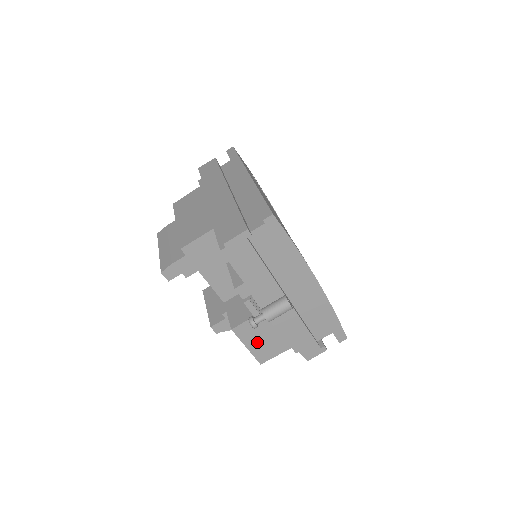
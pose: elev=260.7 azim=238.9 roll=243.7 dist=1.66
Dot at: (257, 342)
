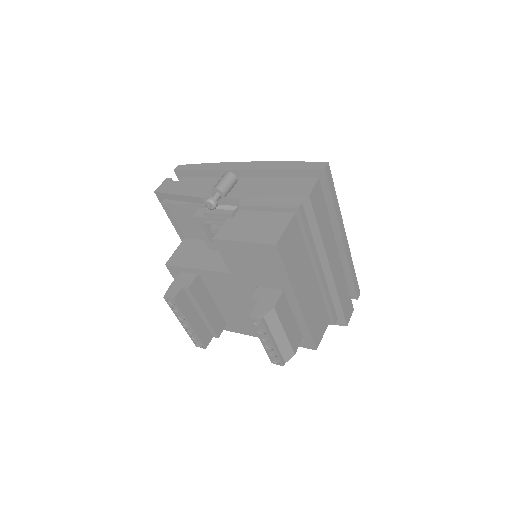
Dot at: (250, 232)
